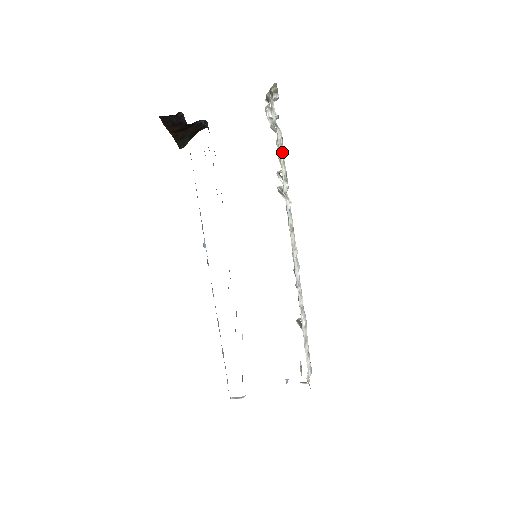
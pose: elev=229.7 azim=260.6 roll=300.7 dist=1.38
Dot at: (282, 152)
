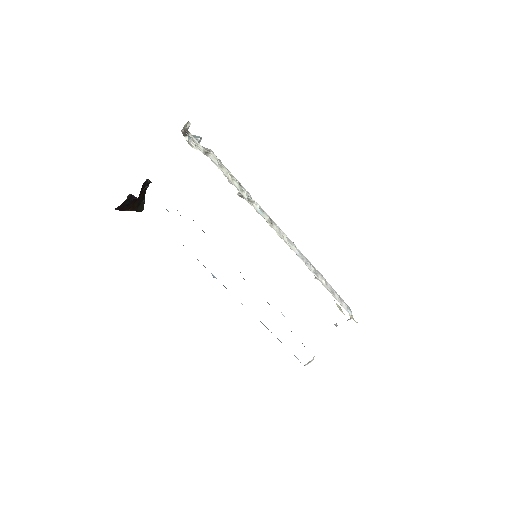
Dot at: (226, 171)
